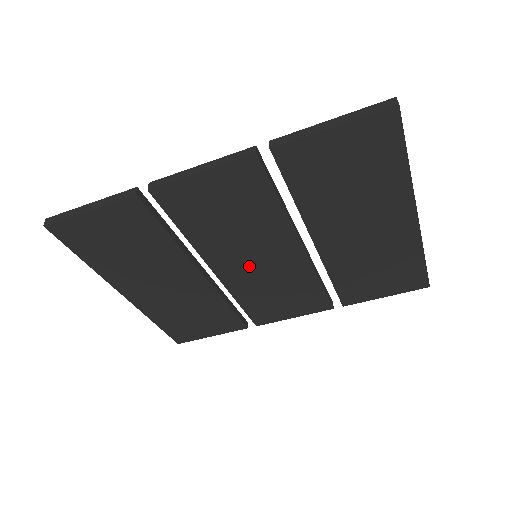
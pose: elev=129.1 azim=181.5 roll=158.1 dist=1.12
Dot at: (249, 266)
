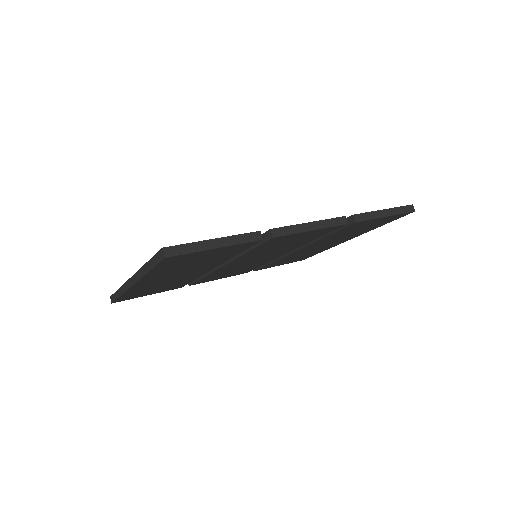
Dot at: (247, 262)
